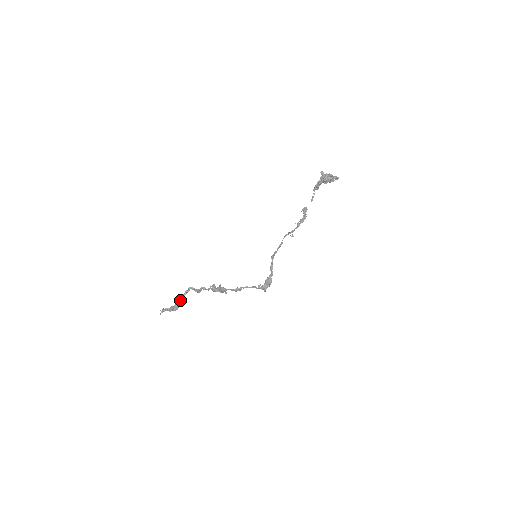
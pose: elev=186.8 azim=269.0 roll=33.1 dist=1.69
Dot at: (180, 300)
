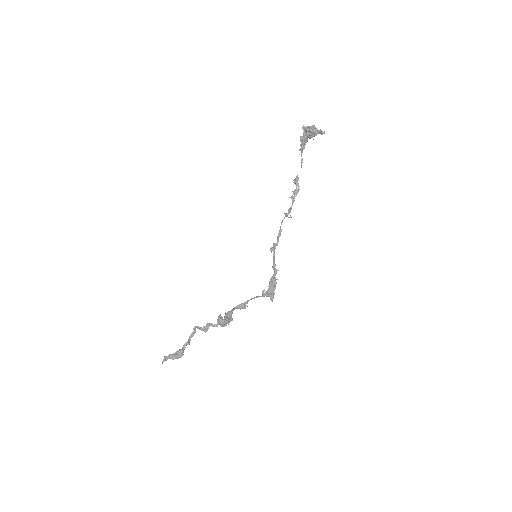
Dot at: (185, 343)
